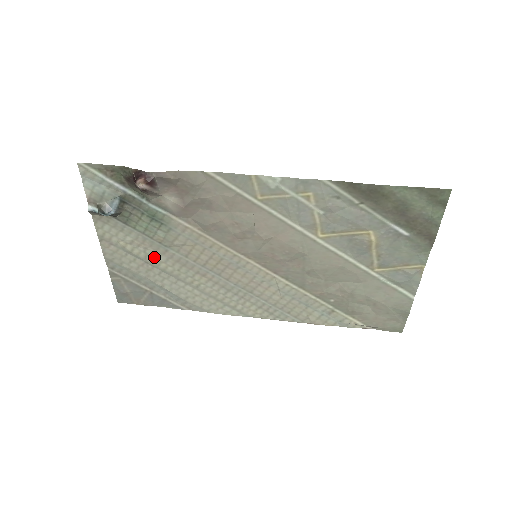
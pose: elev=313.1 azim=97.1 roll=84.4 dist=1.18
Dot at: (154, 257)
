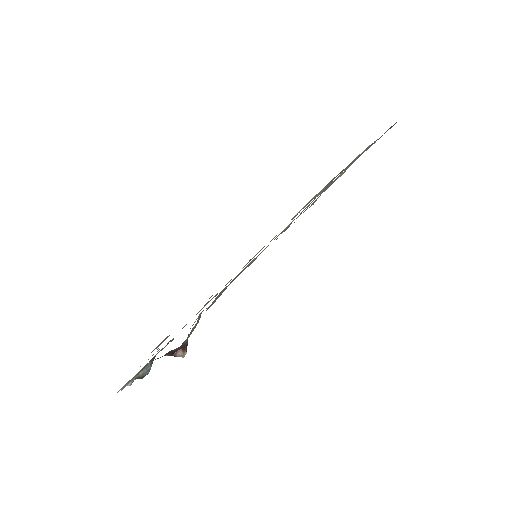
Dot at: occluded
